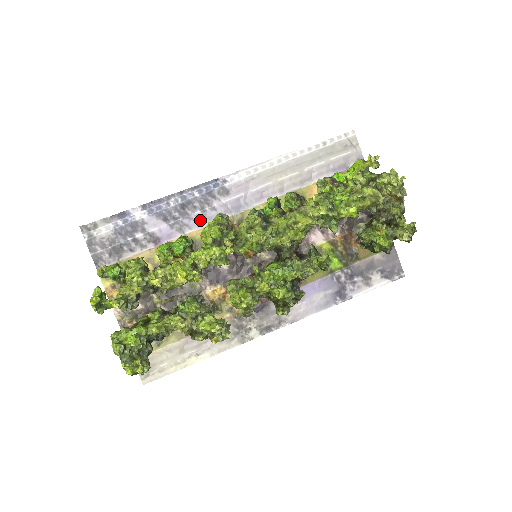
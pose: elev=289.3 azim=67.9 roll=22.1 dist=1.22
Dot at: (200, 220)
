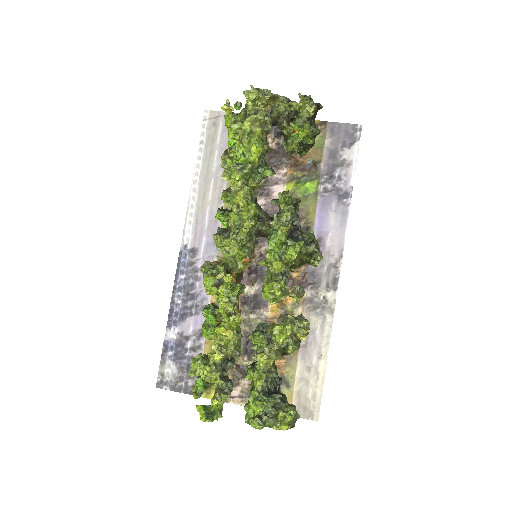
Dot at: occluded
